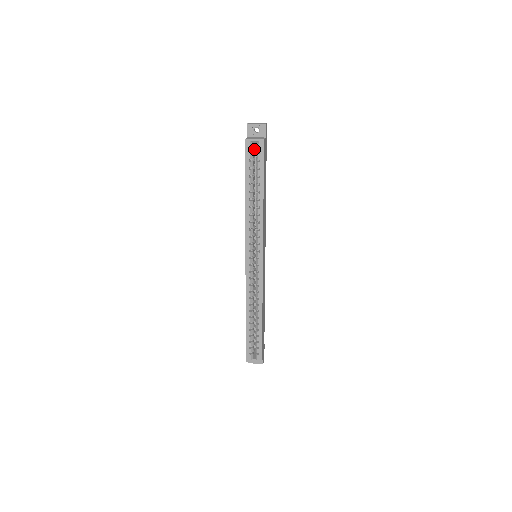
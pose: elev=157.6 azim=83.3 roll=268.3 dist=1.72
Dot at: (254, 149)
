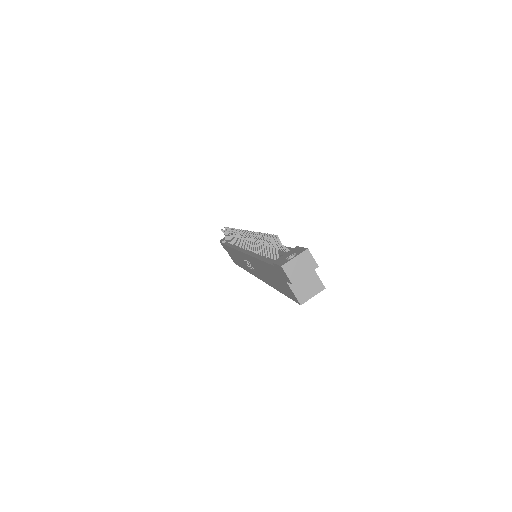
Dot at: occluded
